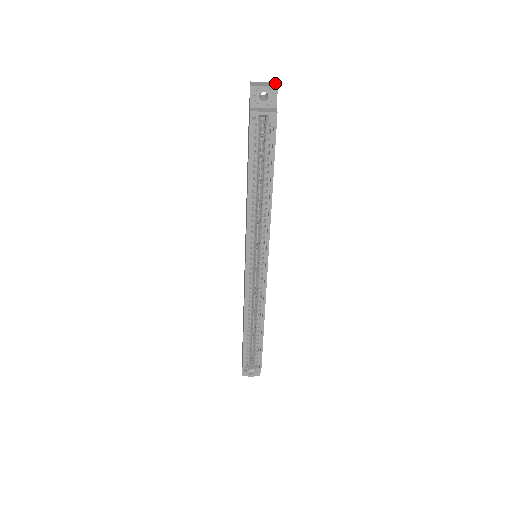
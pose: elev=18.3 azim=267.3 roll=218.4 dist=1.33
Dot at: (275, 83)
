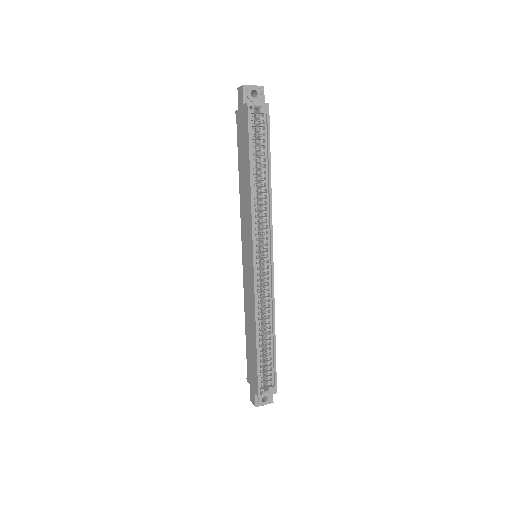
Dot at: occluded
